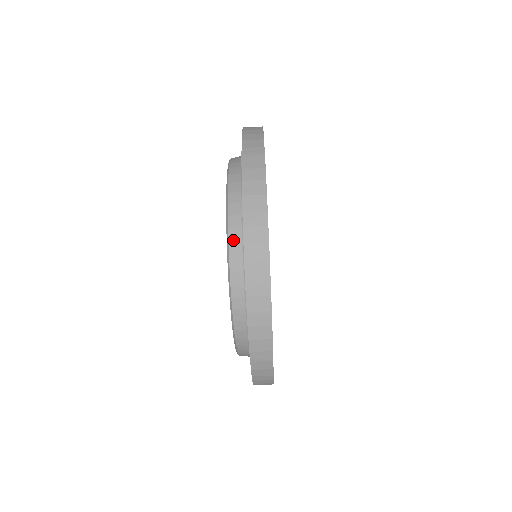
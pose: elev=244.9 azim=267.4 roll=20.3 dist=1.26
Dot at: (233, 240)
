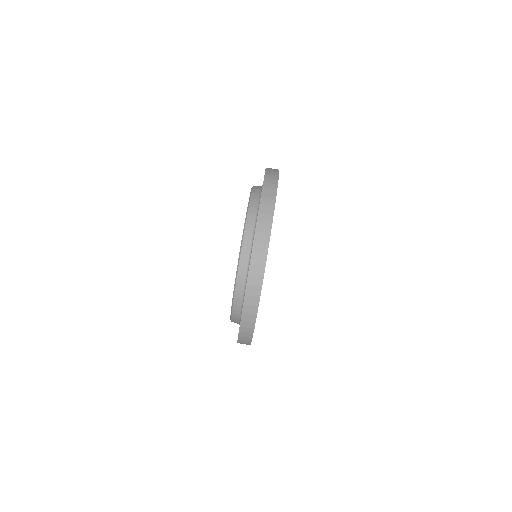
Dot at: (254, 196)
